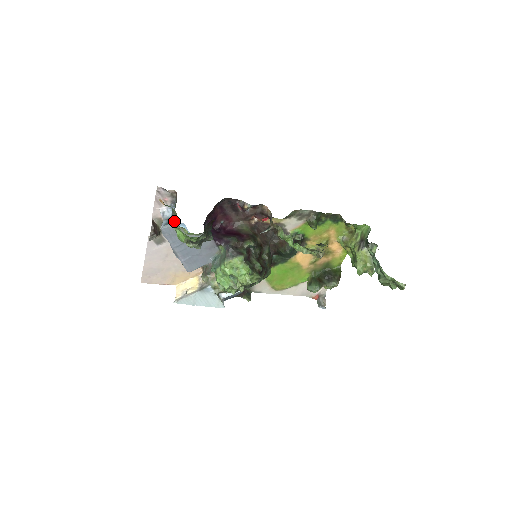
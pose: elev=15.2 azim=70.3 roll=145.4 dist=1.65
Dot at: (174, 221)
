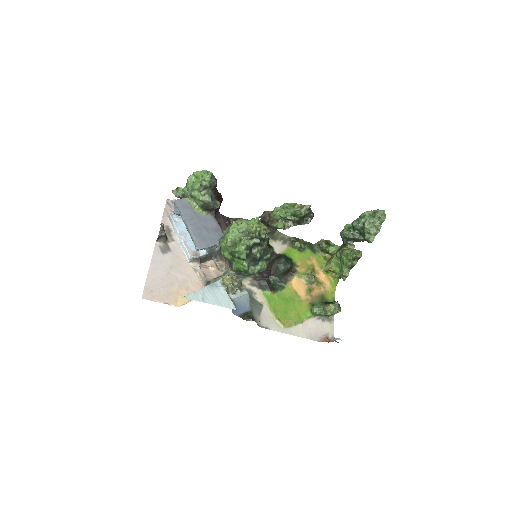
Dot at: (186, 198)
